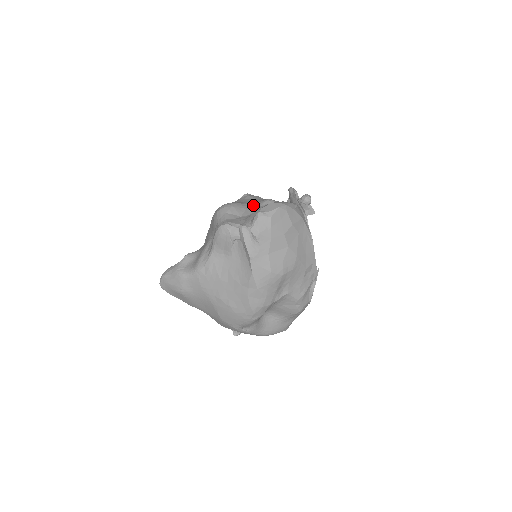
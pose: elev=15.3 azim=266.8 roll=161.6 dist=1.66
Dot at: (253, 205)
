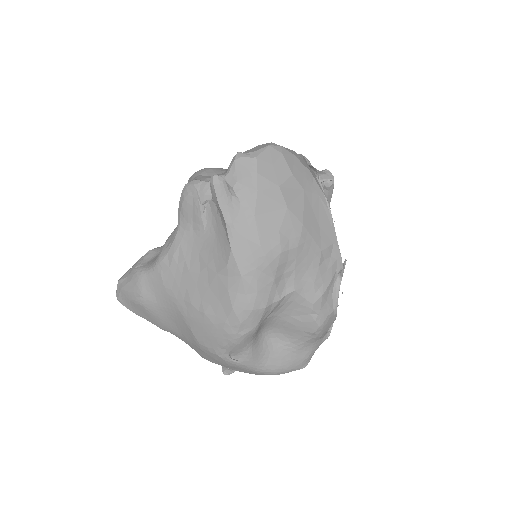
Dot at: occluded
